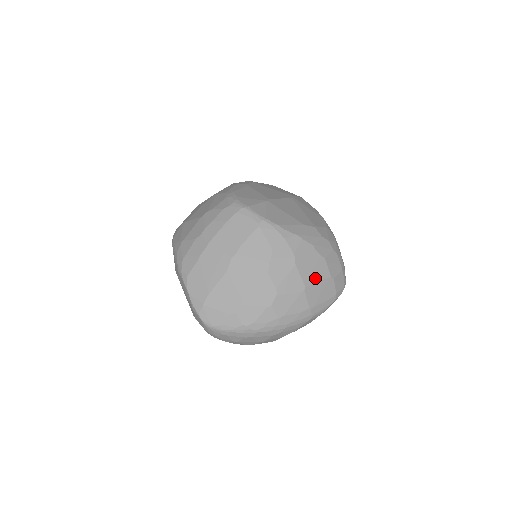
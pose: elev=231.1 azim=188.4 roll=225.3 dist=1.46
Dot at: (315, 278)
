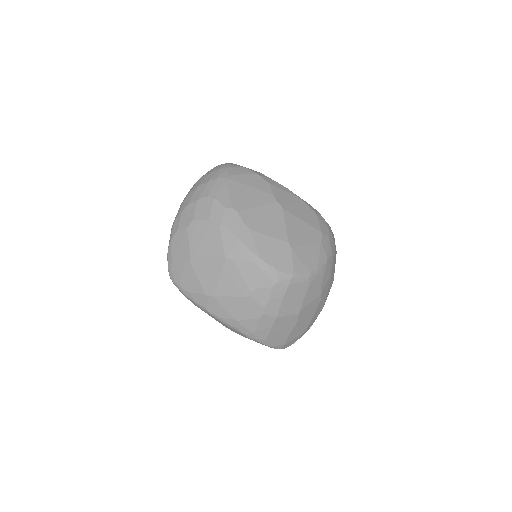
Dot at: occluded
